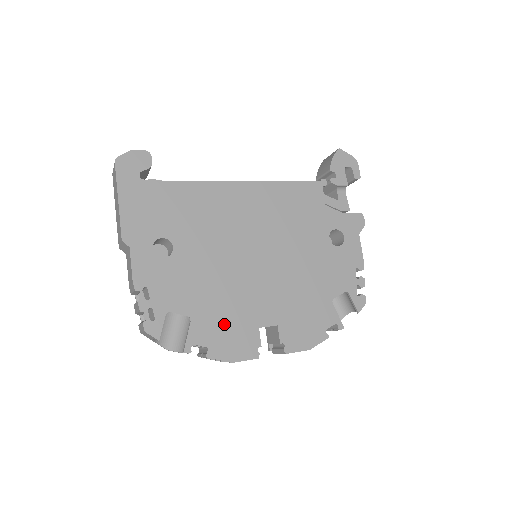
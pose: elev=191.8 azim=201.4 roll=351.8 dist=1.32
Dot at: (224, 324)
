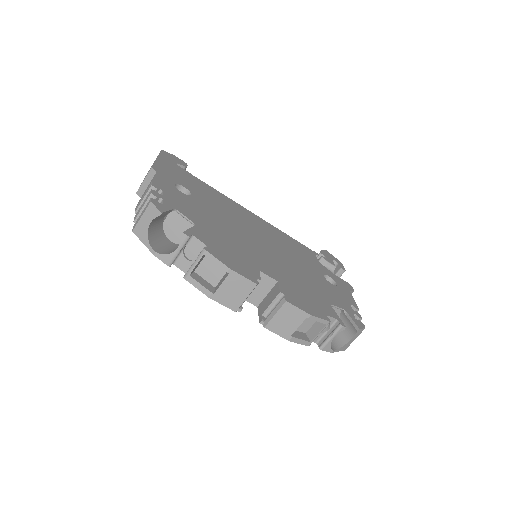
Dot at: (226, 247)
